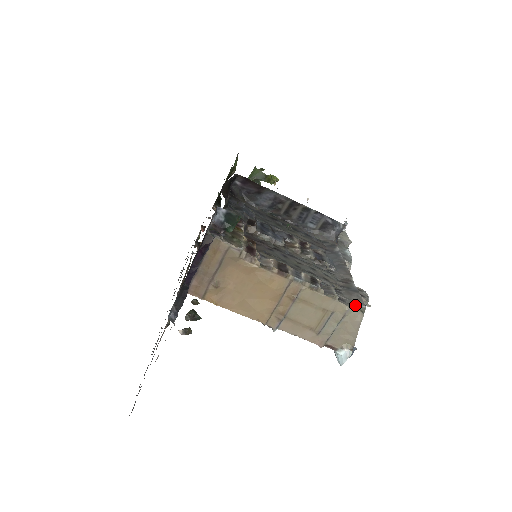
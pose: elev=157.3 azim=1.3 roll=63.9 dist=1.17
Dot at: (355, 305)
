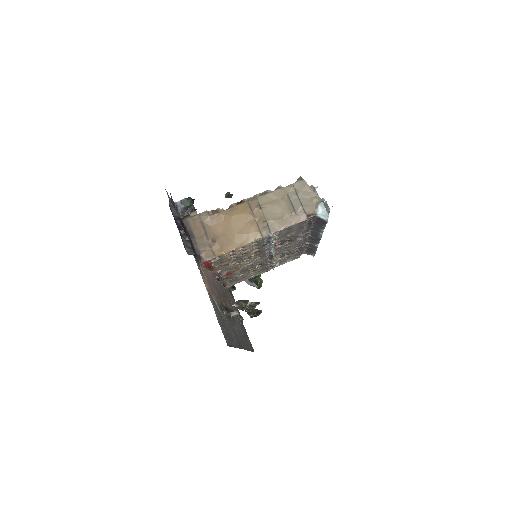
Dot at: (295, 182)
